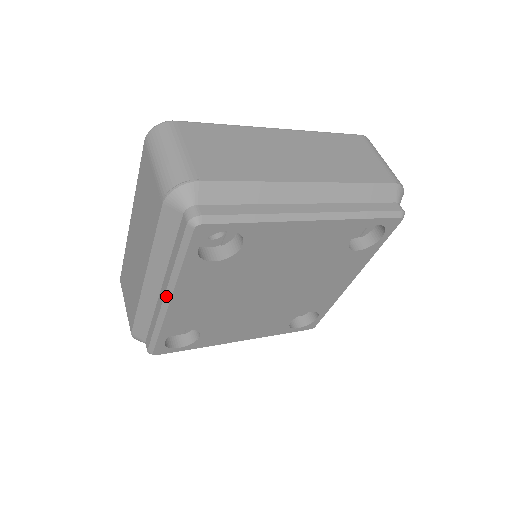
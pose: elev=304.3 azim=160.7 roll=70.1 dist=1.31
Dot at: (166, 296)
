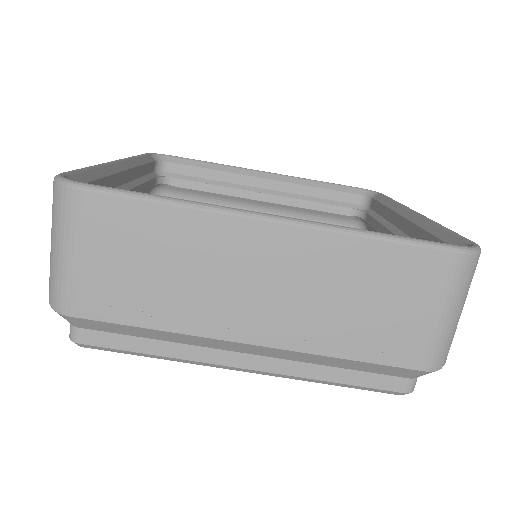
Dot at: occluded
